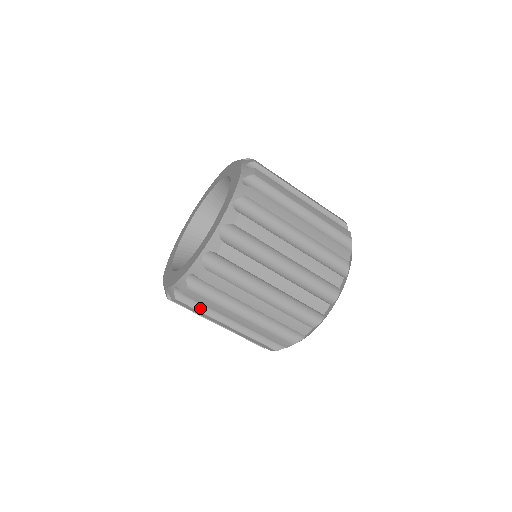
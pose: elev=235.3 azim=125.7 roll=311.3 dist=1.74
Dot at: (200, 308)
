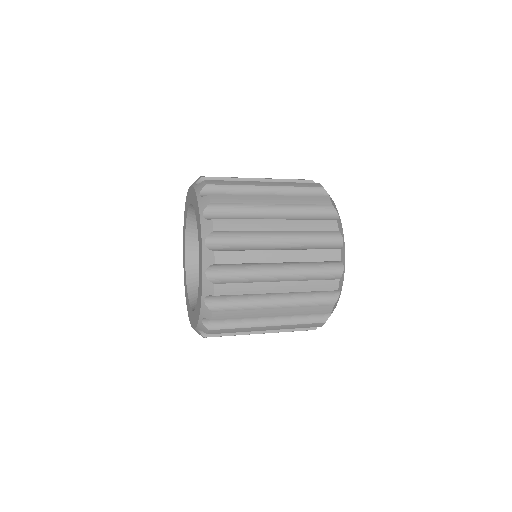
Dot at: occluded
